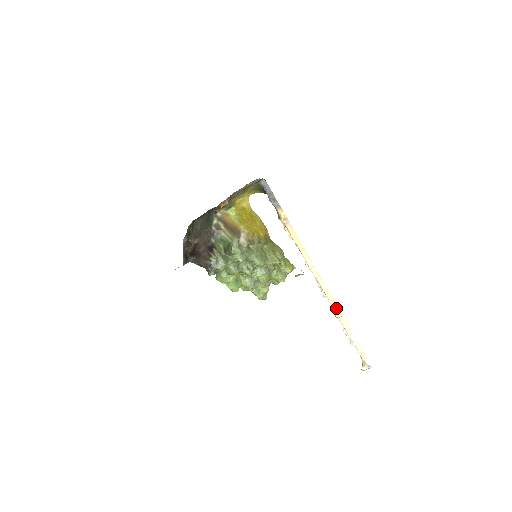
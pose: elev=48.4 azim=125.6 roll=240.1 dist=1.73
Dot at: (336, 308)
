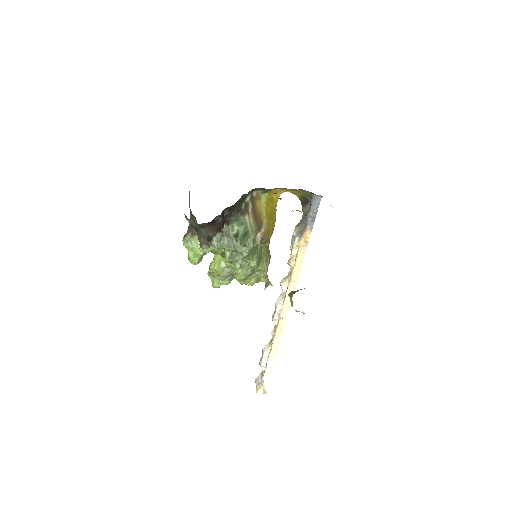
Dot at: (279, 336)
